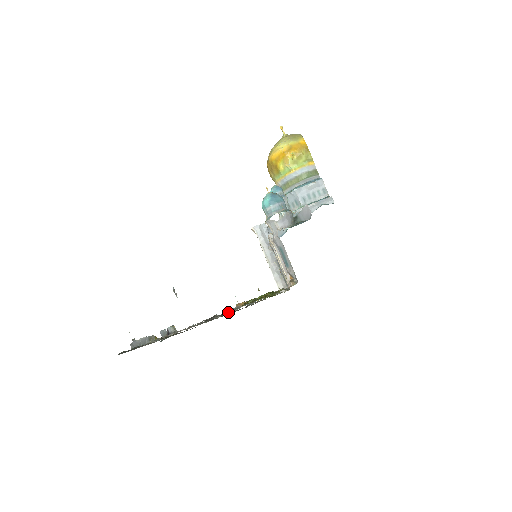
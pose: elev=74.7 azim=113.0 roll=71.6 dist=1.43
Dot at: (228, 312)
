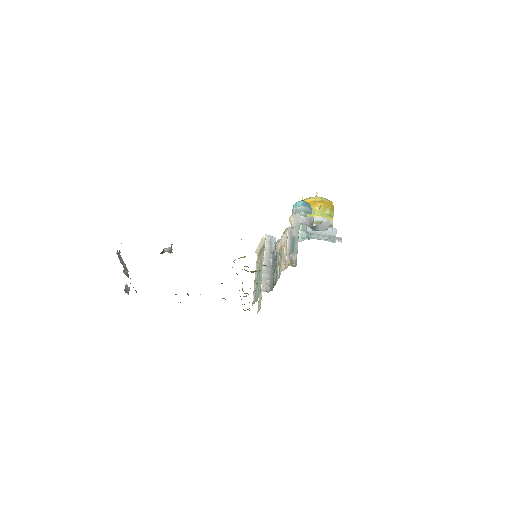
Dot at: occluded
